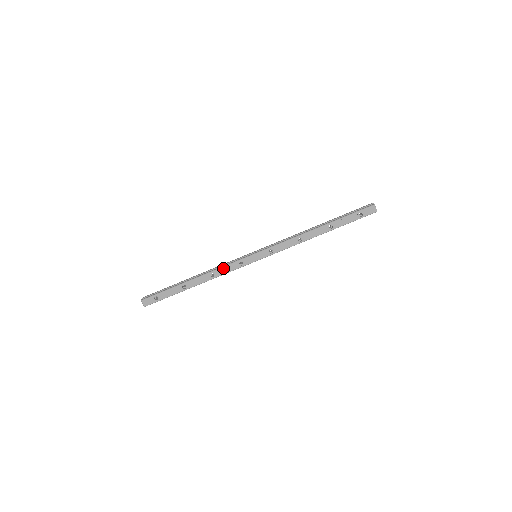
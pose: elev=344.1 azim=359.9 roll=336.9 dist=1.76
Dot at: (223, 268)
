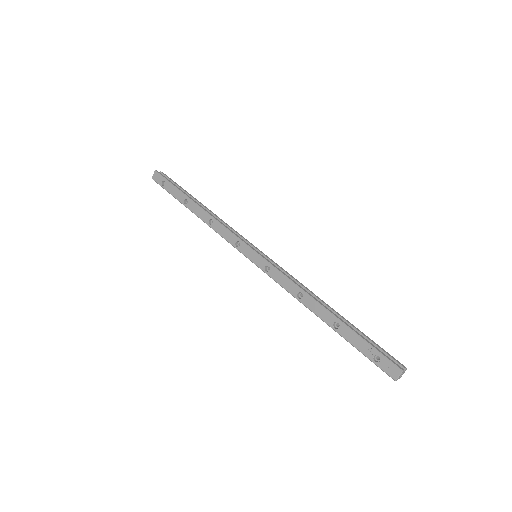
Dot at: (223, 227)
